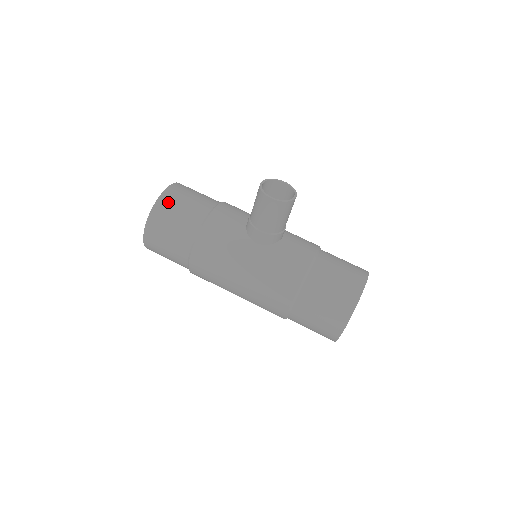
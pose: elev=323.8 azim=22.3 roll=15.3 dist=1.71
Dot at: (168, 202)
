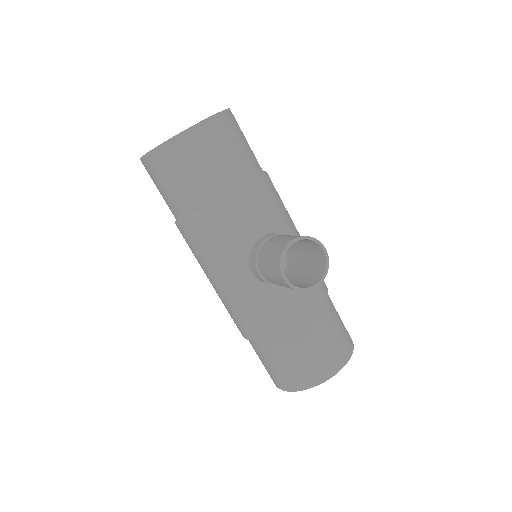
Dot at: (183, 151)
